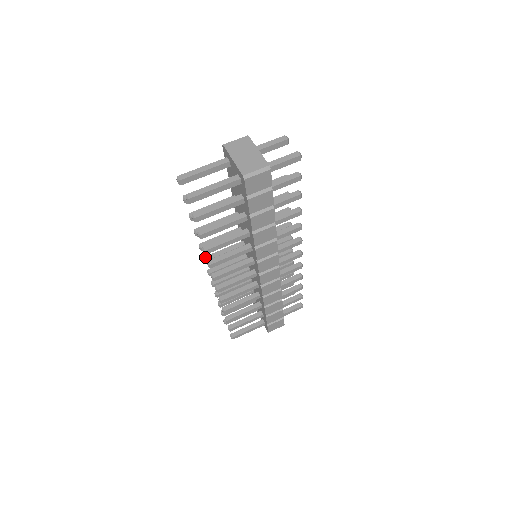
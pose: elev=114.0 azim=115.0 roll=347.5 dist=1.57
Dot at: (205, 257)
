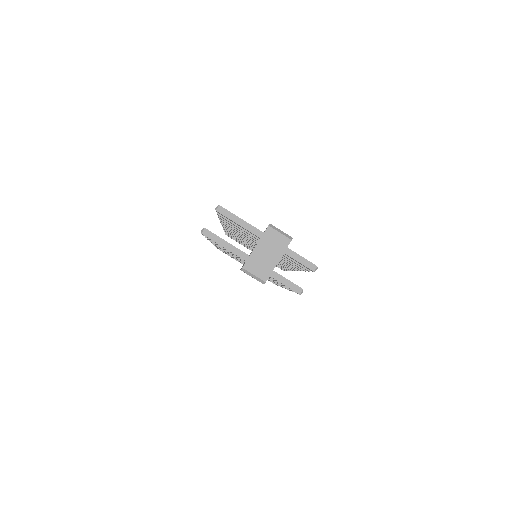
Dot at: occluded
